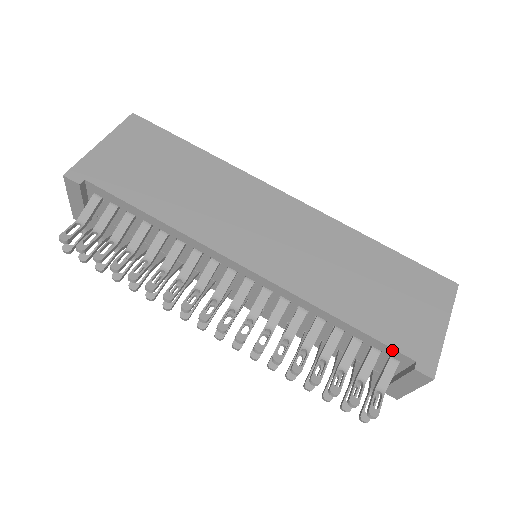
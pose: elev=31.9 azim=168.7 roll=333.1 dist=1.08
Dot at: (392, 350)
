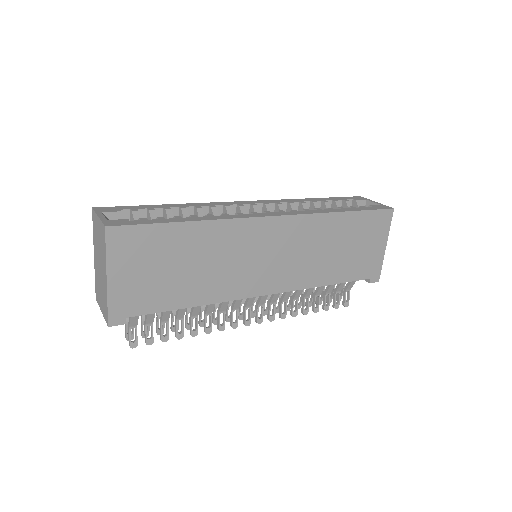
Dot at: (357, 280)
